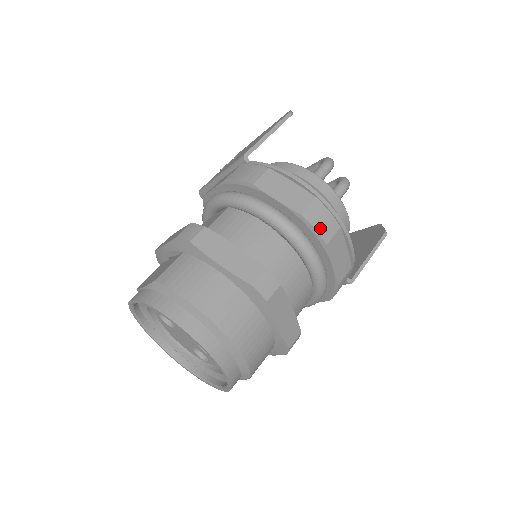
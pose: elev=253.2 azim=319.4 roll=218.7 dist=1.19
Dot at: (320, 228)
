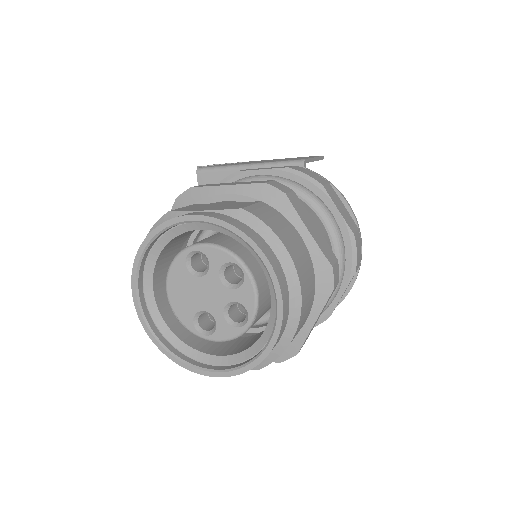
Dot at: (358, 255)
